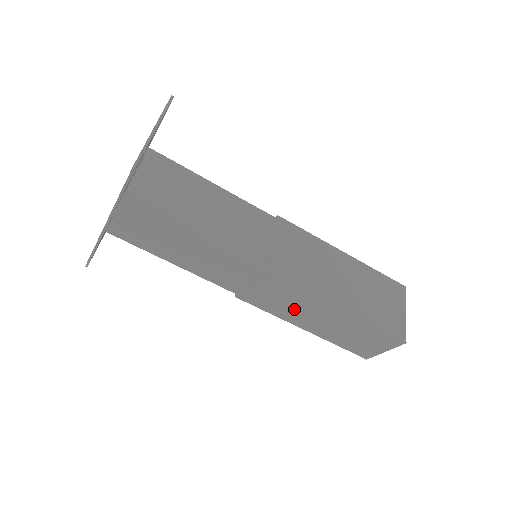
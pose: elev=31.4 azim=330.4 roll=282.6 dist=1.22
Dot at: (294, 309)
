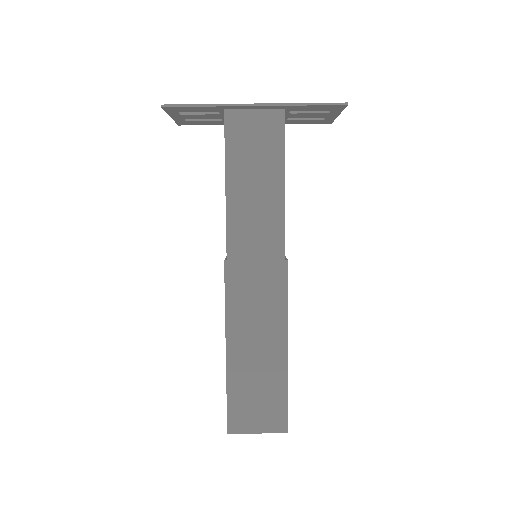
Dot at: (253, 317)
